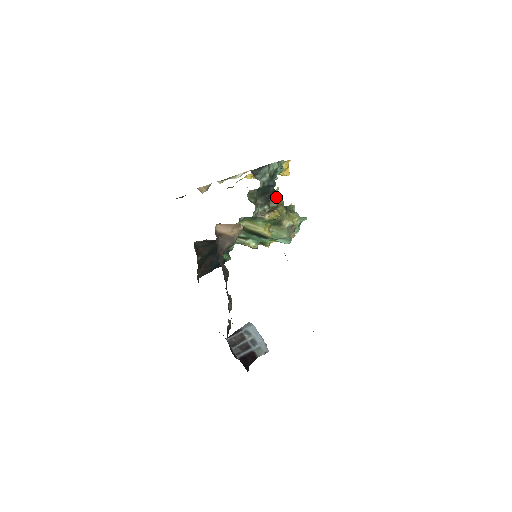
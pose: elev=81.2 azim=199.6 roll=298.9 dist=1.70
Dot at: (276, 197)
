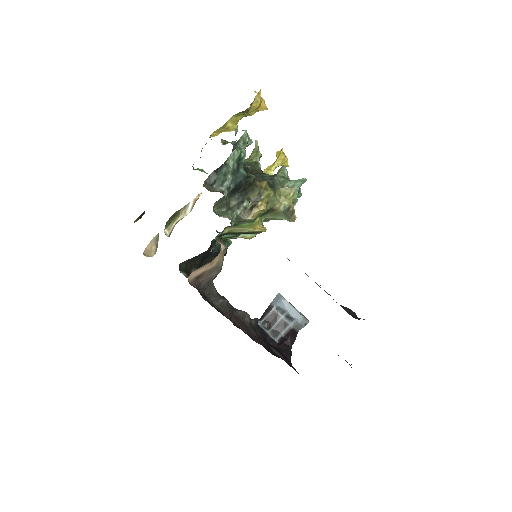
Dot at: (254, 183)
